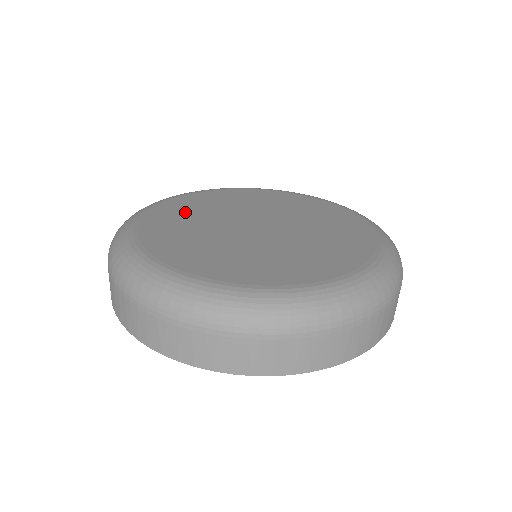
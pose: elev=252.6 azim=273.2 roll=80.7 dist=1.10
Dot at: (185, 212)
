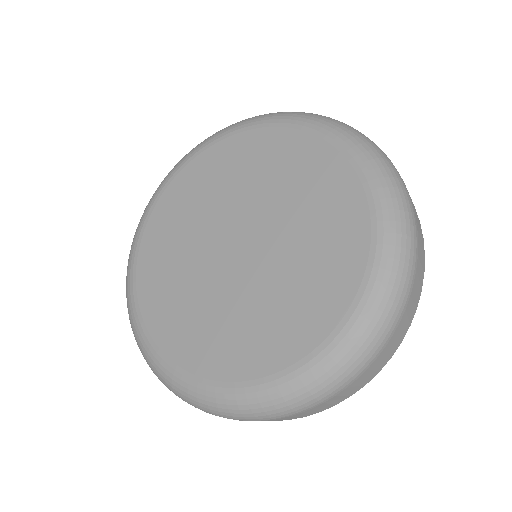
Dot at: (165, 258)
